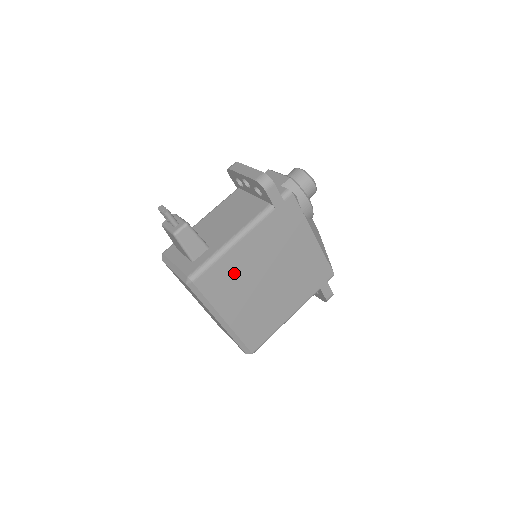
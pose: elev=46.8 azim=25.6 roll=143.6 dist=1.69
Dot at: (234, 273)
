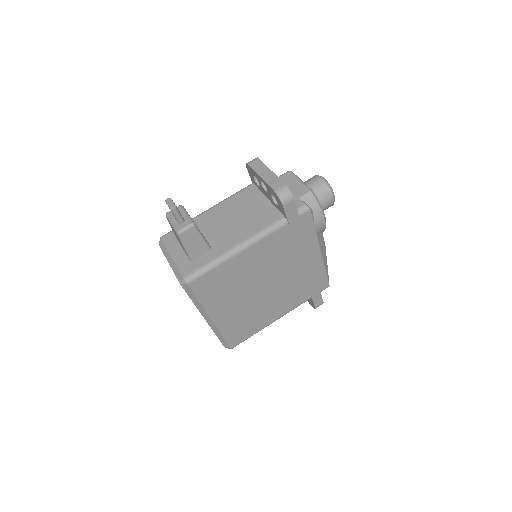
Dot at: (231, 279)
